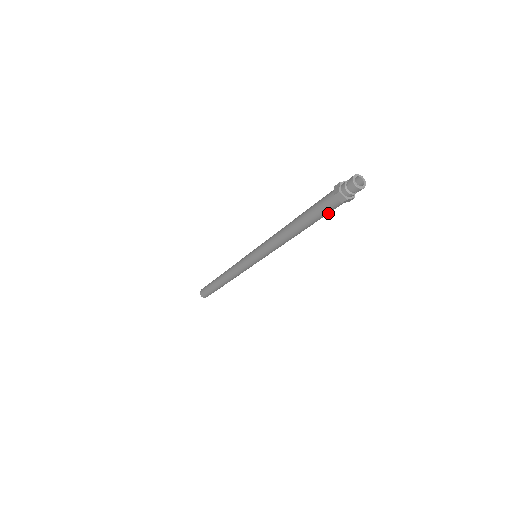
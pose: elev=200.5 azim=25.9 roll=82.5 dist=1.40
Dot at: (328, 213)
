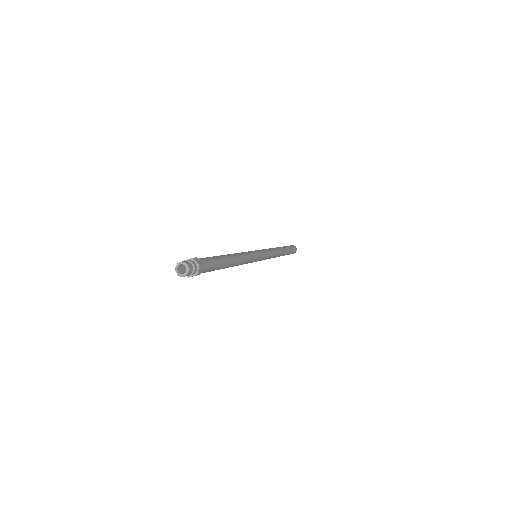
Dot at: (210, 271)
